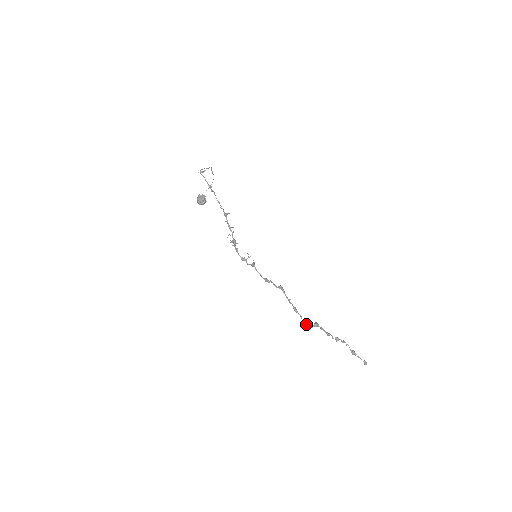
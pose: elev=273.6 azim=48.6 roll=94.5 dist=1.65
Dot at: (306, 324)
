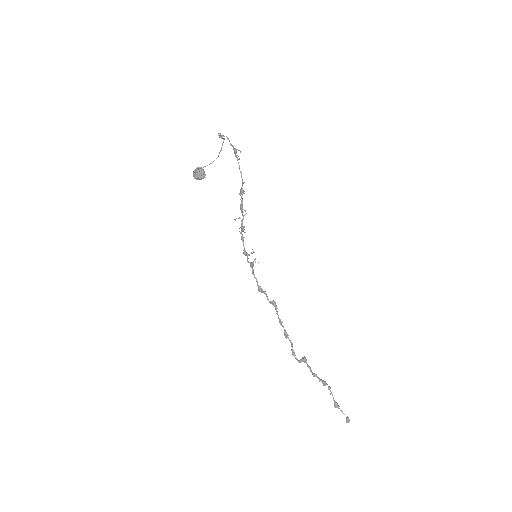
Dot at: (295, 355)
